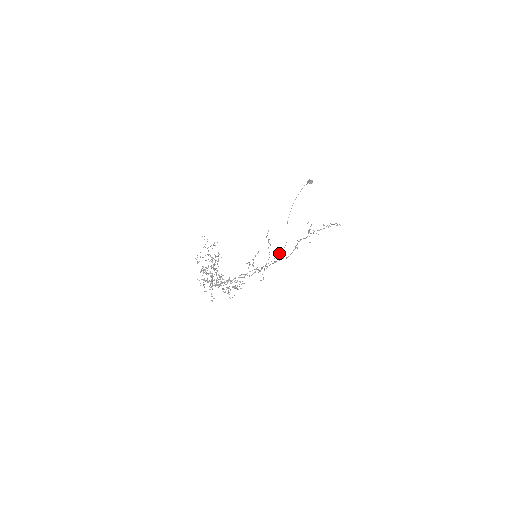
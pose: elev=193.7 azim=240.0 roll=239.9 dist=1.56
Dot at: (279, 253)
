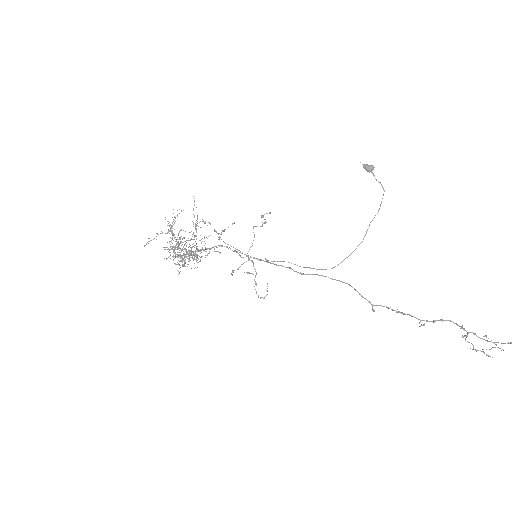
Dot at: occluded
